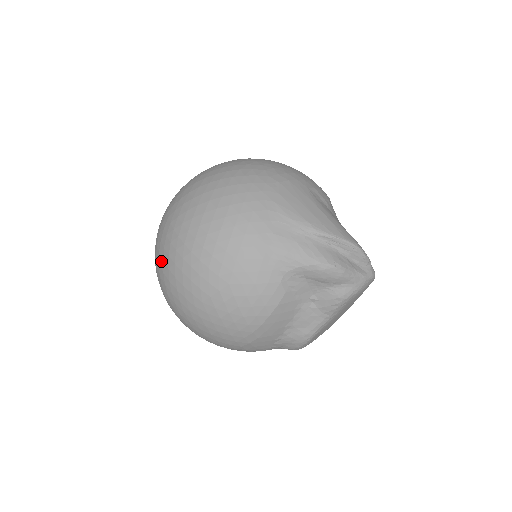
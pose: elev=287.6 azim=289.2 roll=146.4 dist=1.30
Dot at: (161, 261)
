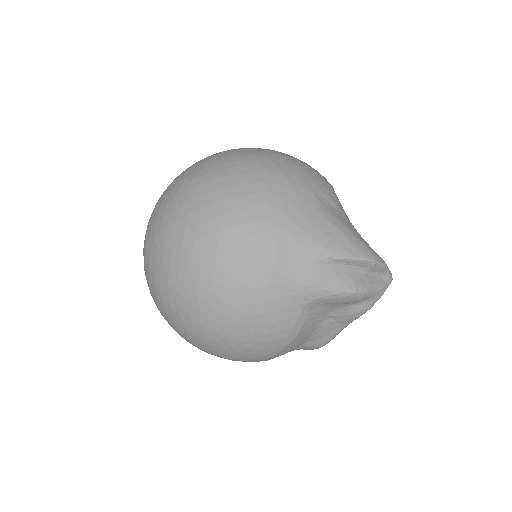
Dot at: (159, 297)
